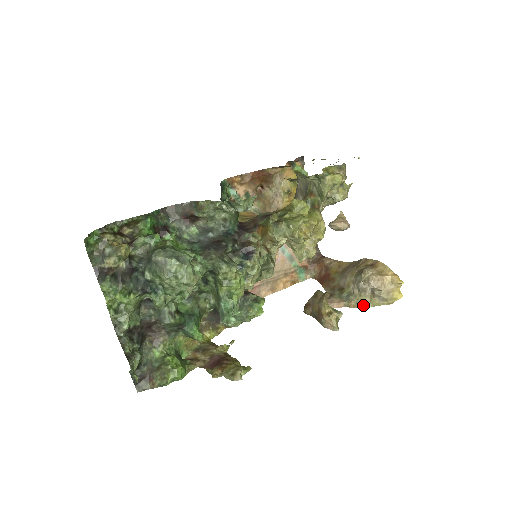
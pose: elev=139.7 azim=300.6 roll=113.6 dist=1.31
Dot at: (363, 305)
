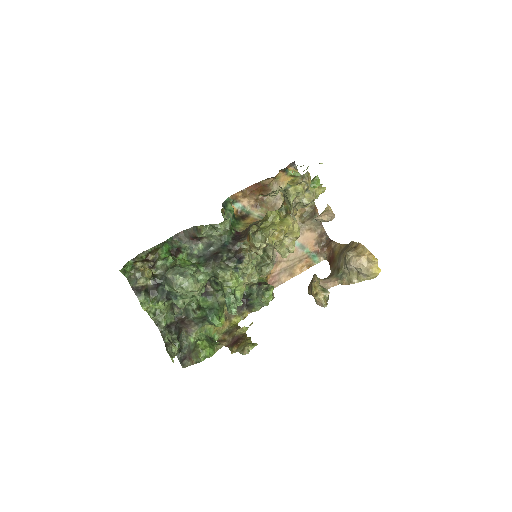
Dot at: (352, 282)
